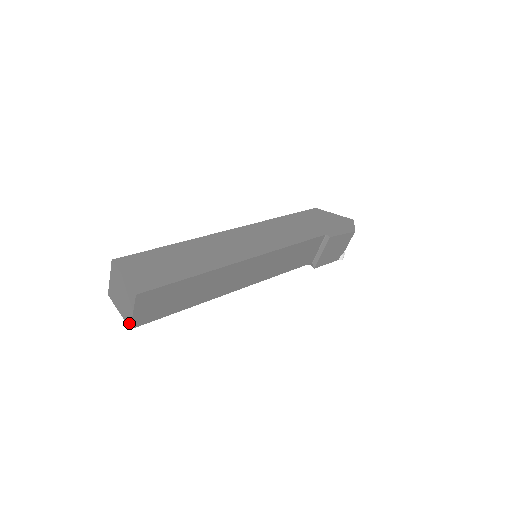
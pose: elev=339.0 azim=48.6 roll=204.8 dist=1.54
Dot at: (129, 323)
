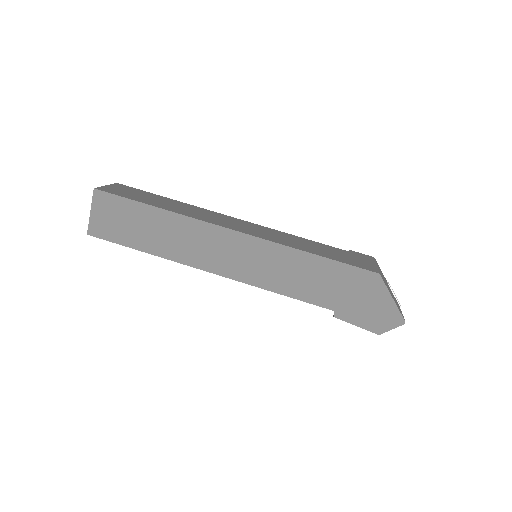
Dot at: occluded
